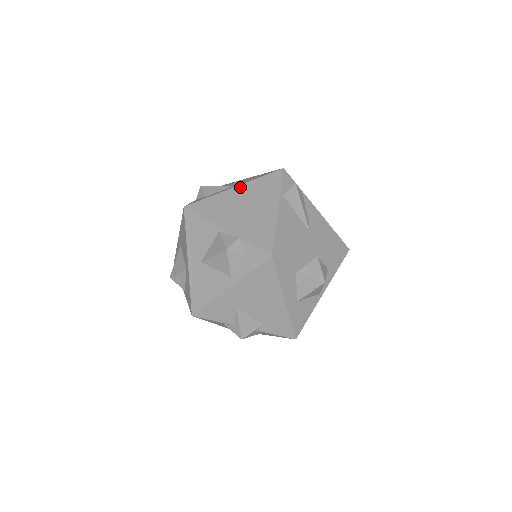
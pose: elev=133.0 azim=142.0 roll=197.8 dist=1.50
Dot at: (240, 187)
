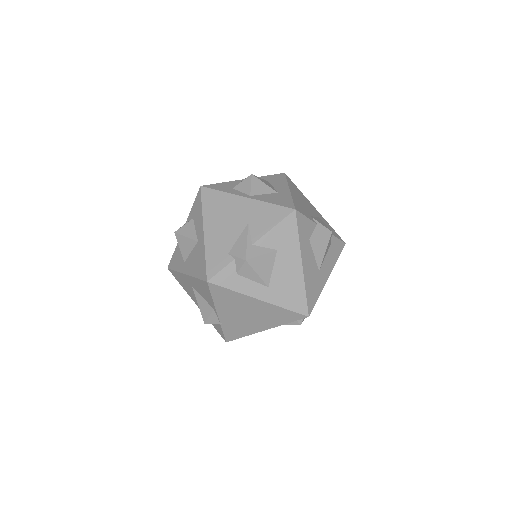
Dot at: (263, 303)
